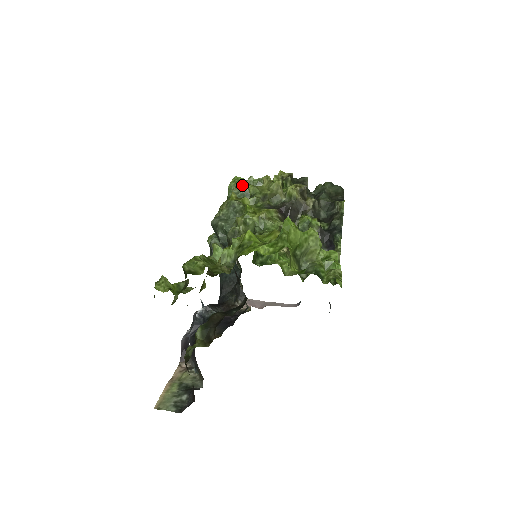
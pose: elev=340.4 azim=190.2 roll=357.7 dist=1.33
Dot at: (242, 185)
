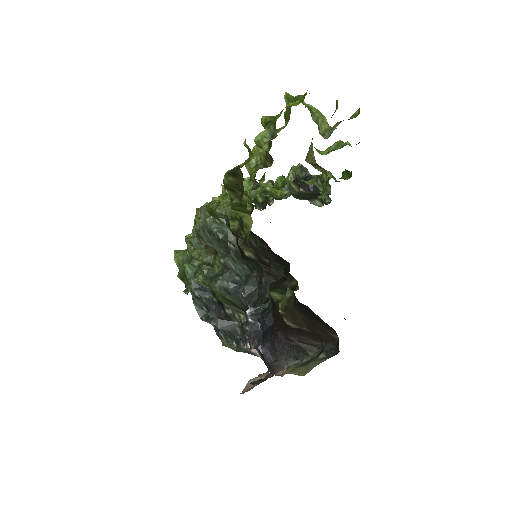
Dot at: occluded
